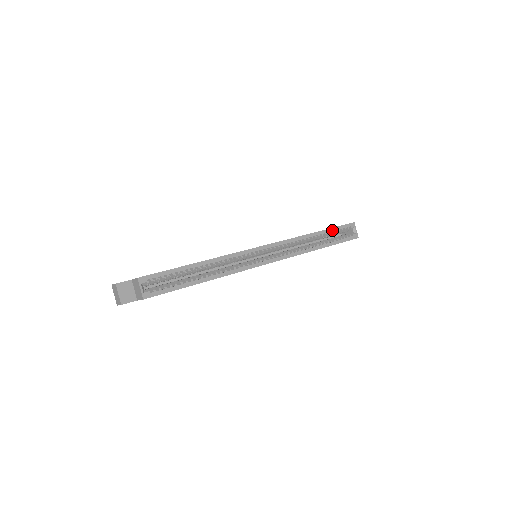
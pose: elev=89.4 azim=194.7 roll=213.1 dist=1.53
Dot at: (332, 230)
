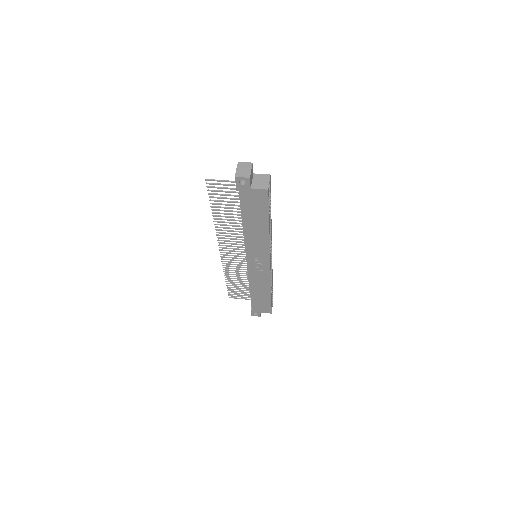
Dot at: occluded
